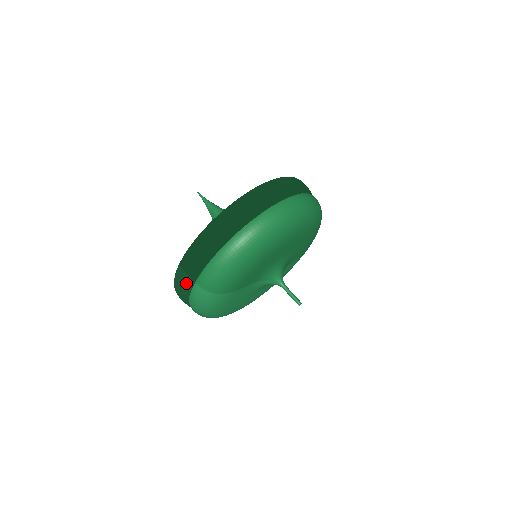
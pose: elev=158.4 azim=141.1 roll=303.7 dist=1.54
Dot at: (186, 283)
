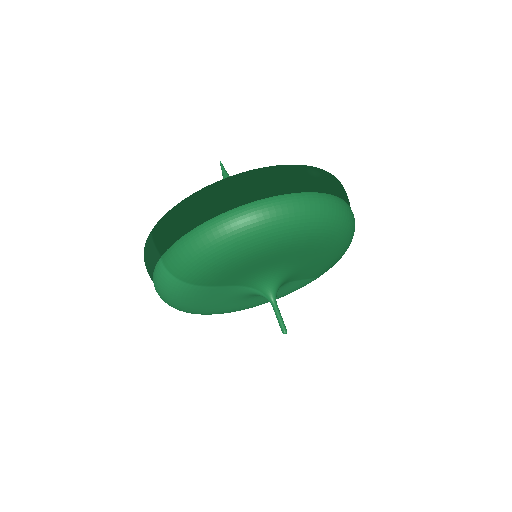
Dot at: (152, 255)
